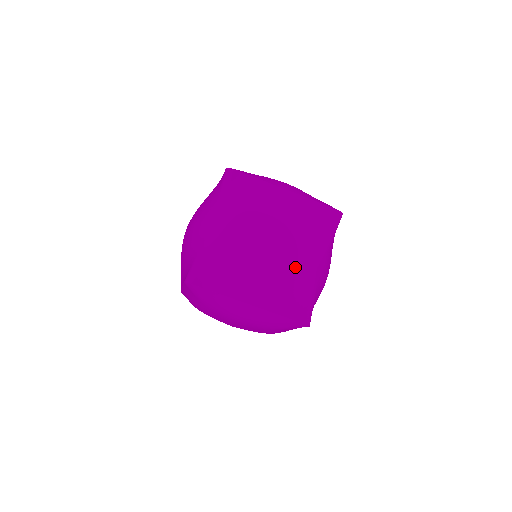
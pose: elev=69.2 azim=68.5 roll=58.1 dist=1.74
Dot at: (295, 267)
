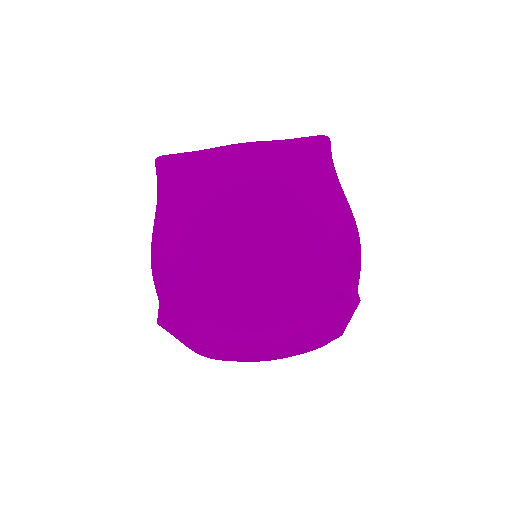
Dot at: (294, 228)
